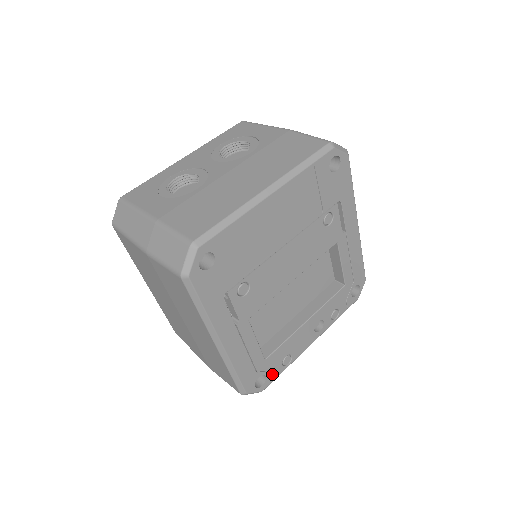
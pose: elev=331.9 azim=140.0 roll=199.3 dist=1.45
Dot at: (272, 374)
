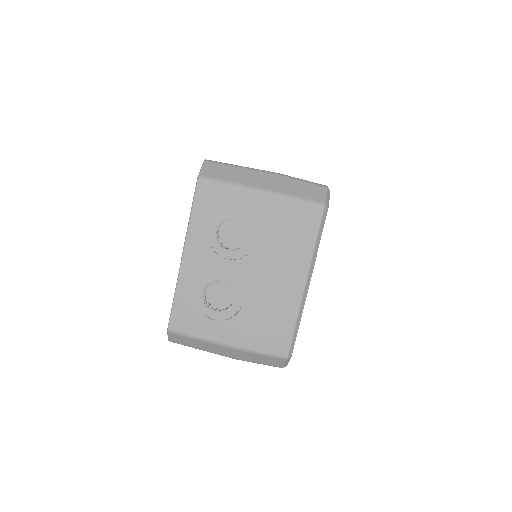
Dot at: occluded
